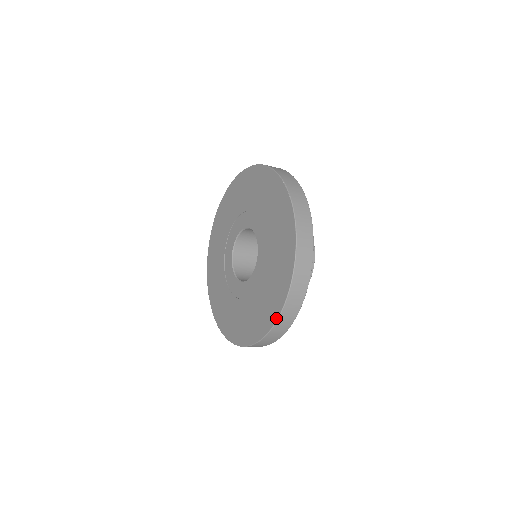
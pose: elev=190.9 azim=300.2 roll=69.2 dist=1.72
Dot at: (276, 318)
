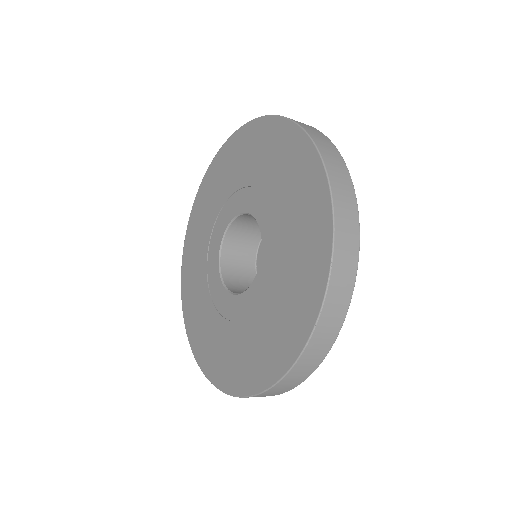
Dot at: (329, 202)
